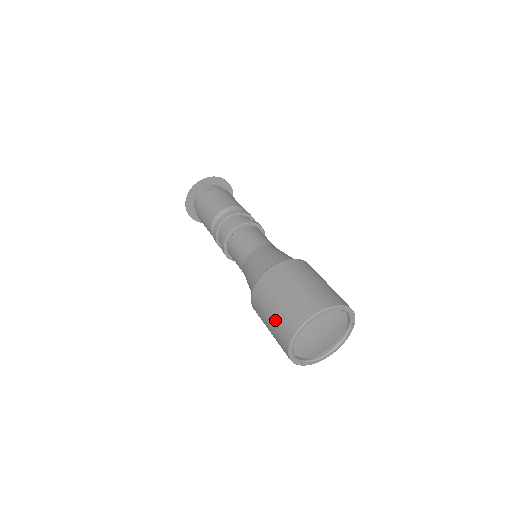
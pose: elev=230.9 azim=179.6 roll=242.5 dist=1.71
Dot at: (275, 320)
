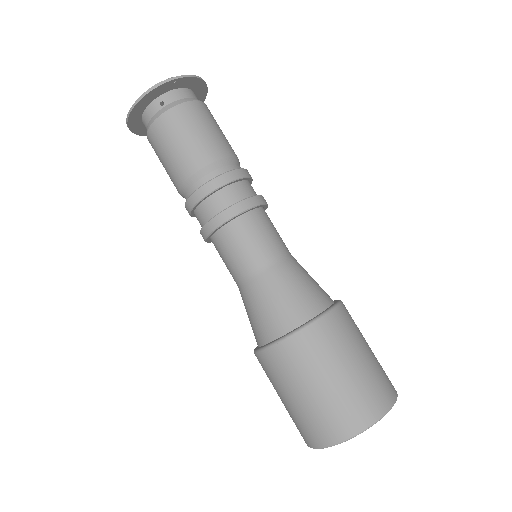
Dot at: (300, 410)
